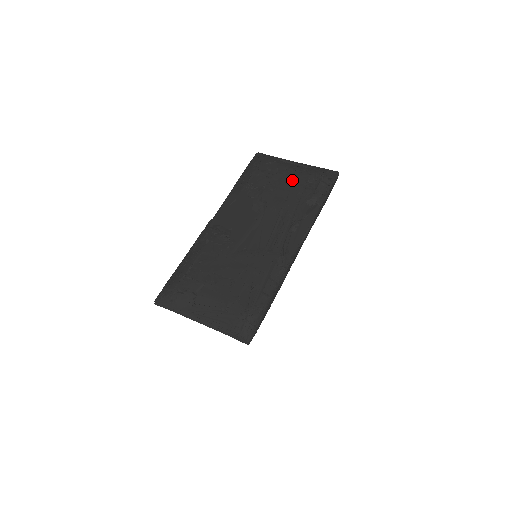
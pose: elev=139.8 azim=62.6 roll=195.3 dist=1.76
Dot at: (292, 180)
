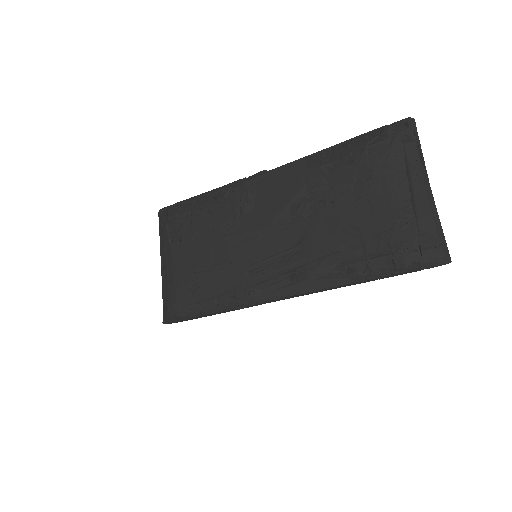
Dot at: (366, 215)
